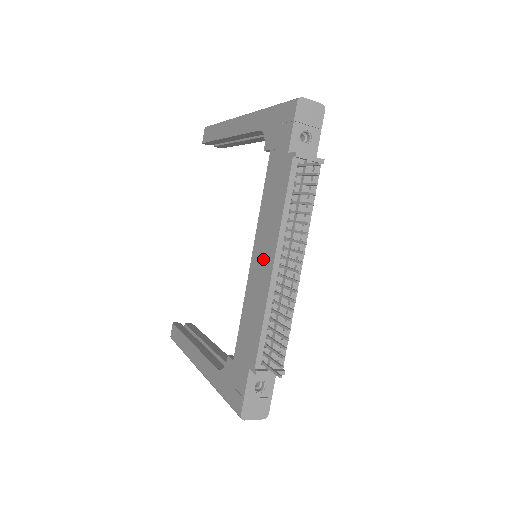
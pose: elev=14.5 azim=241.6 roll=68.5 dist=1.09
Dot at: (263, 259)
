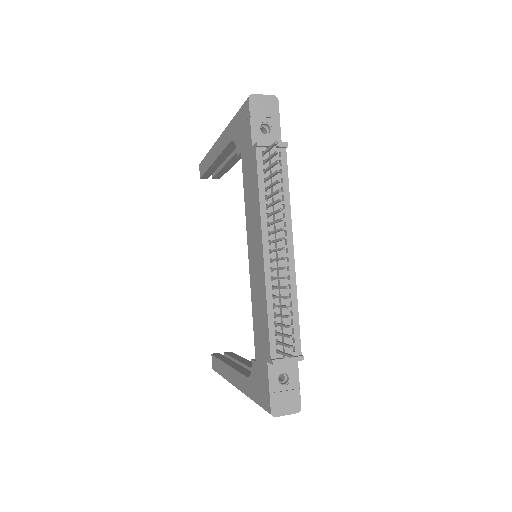
Dot at: (255, 252)
